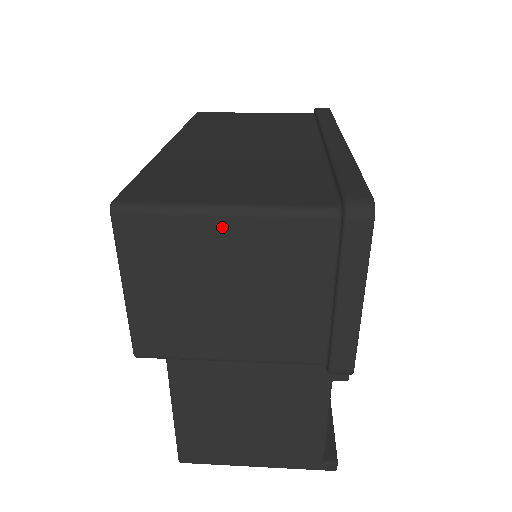
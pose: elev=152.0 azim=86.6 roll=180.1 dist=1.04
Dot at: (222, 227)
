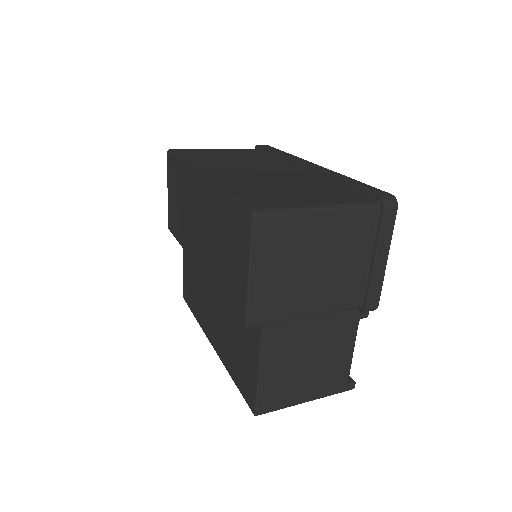
Dot at: (318, 220)
